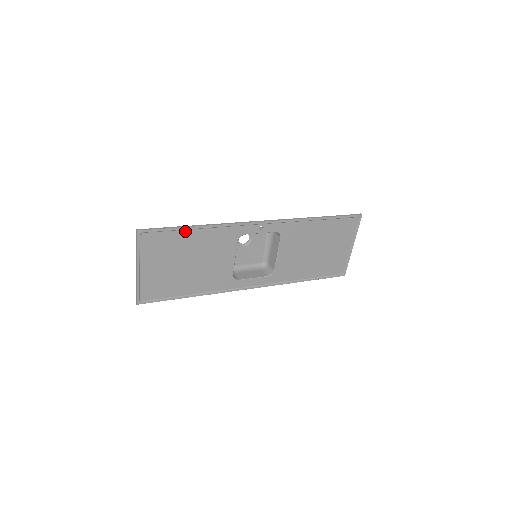
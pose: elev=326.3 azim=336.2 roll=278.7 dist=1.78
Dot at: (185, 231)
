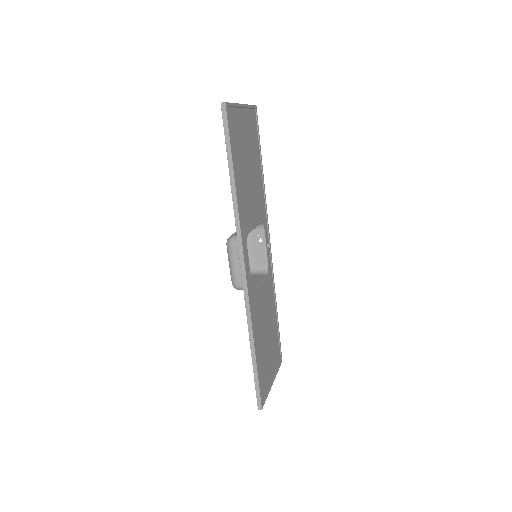
Dot at: (259, 158)
